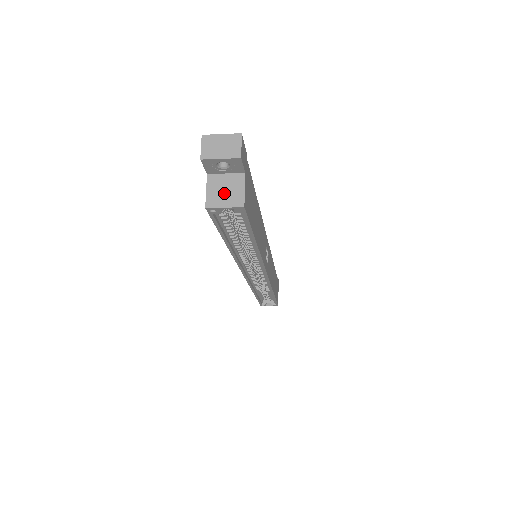
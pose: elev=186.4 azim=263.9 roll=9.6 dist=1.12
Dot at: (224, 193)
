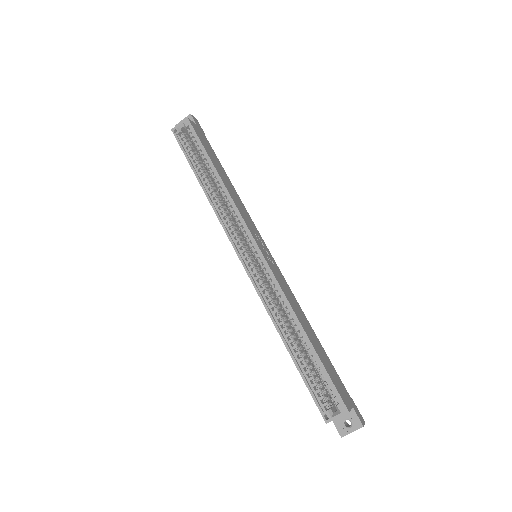
Dot at: (183, 127)
